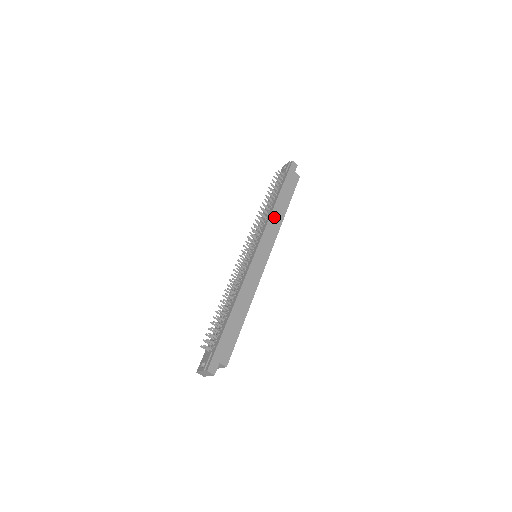
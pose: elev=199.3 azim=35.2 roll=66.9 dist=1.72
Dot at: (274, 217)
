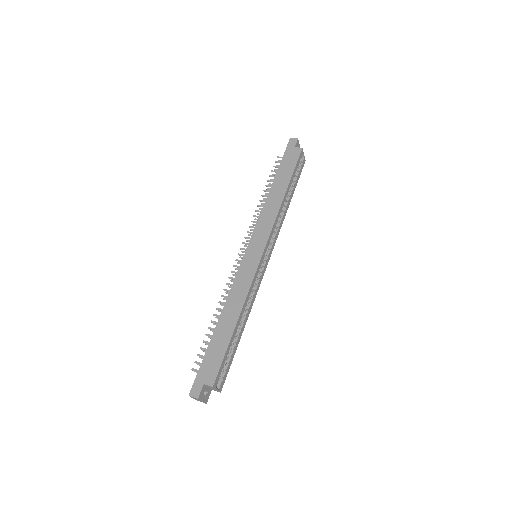
Dot at: (268, 206)
